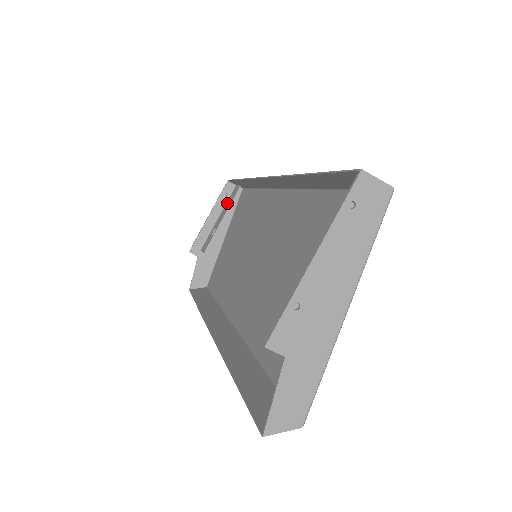
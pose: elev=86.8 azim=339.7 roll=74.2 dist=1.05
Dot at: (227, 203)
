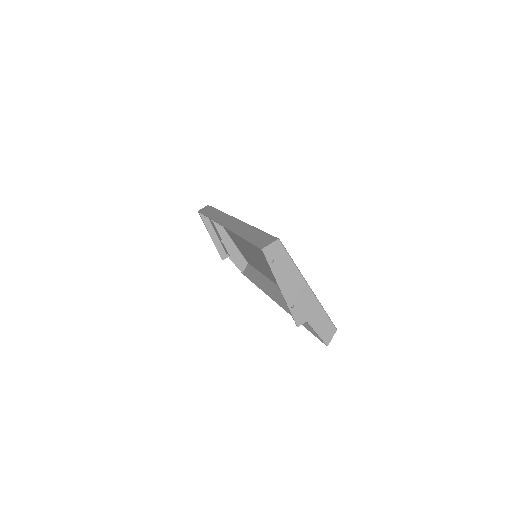
Dot at: (211, 222)
